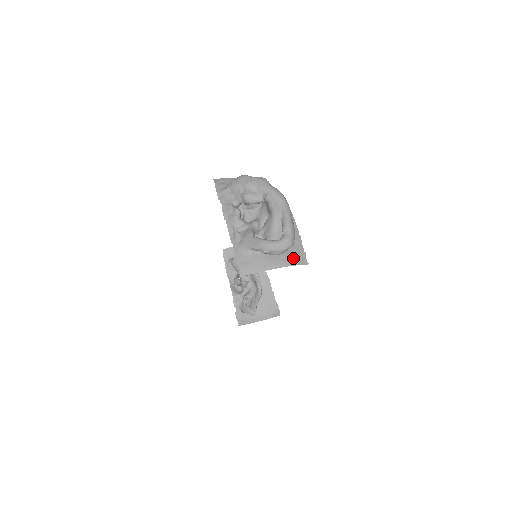
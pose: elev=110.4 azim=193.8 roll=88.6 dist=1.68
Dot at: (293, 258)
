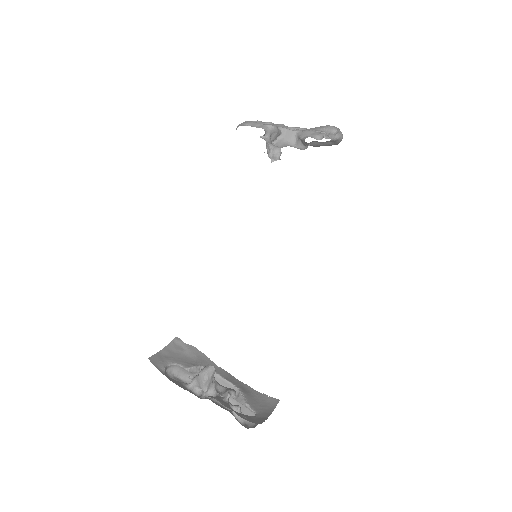
Dot at: occluded
